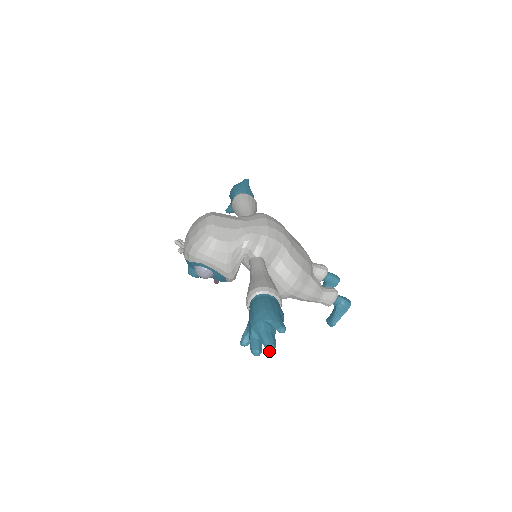
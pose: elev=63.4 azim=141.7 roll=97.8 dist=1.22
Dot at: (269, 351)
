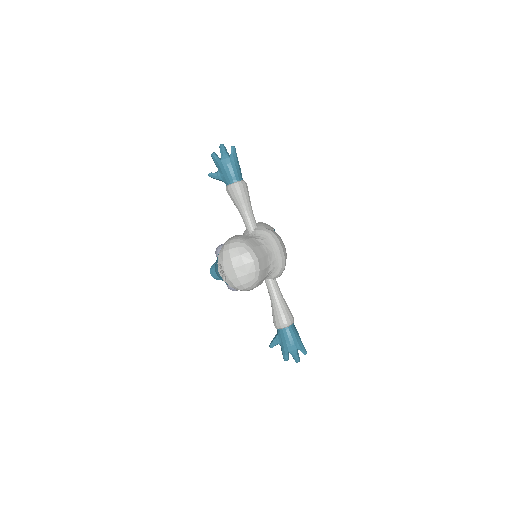
Dot at: (297, 362)
